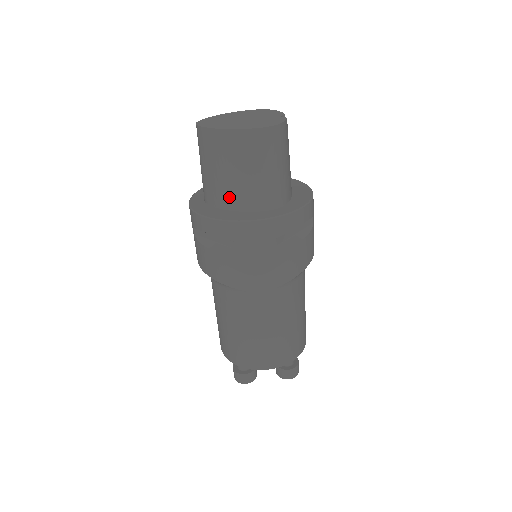
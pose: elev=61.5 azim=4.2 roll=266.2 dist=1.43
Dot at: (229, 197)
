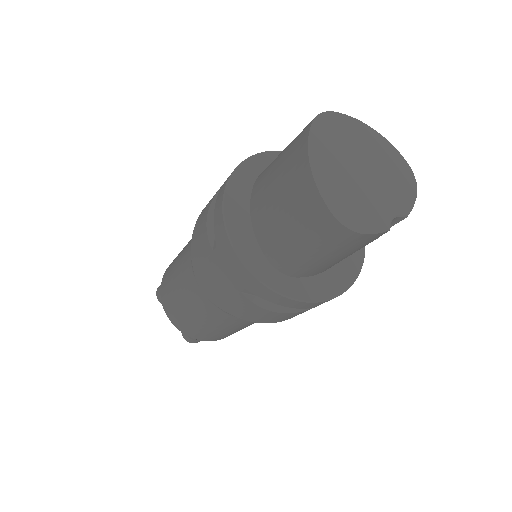
Dot at: (260, 209)
